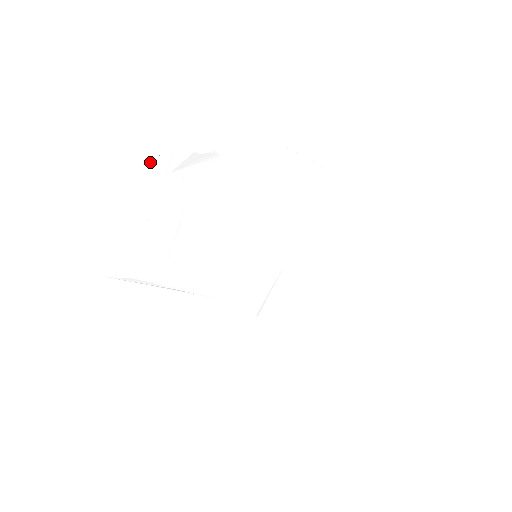
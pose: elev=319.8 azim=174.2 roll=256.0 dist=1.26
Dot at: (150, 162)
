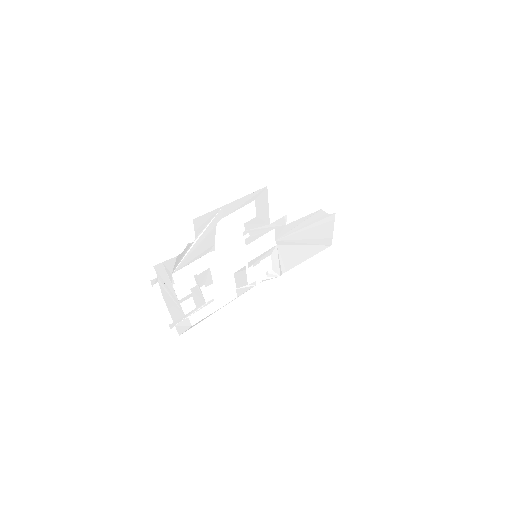
Dot at: (156, 281)
